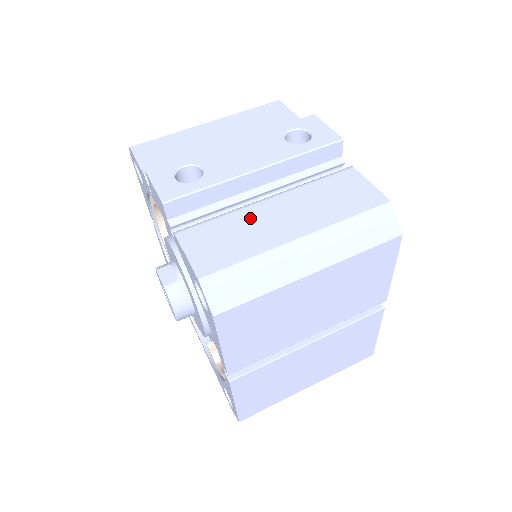
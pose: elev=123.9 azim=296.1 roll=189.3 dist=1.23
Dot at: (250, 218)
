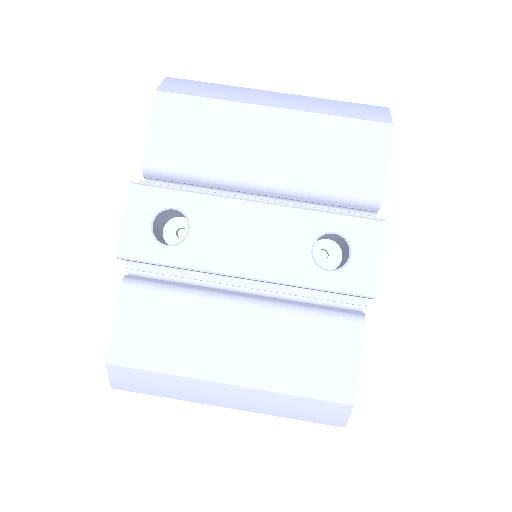
Dot at: (203, 320)
